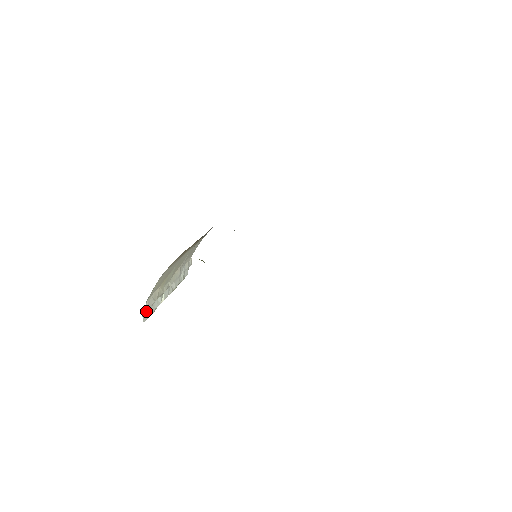
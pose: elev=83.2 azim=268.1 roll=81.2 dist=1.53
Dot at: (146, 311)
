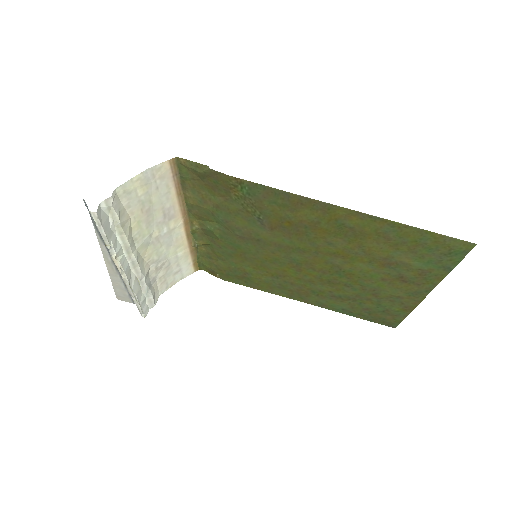
Dot at: (104, 213)
